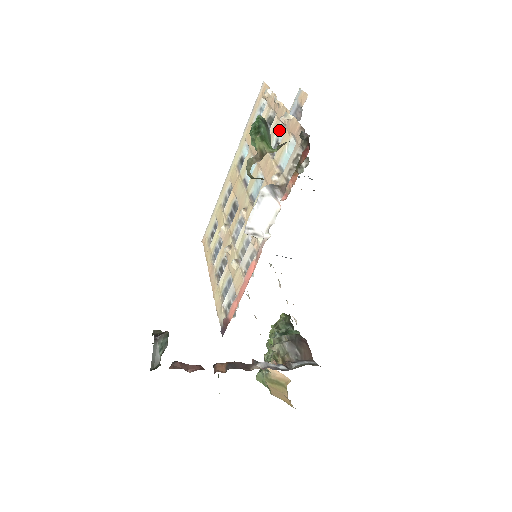
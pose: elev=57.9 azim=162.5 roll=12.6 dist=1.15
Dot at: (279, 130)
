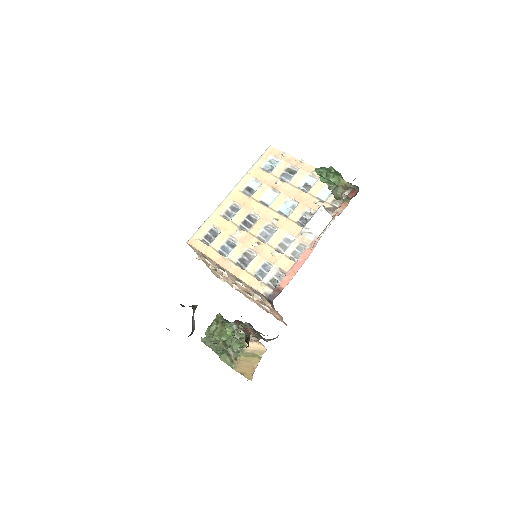
Dot at: (307, 178)
